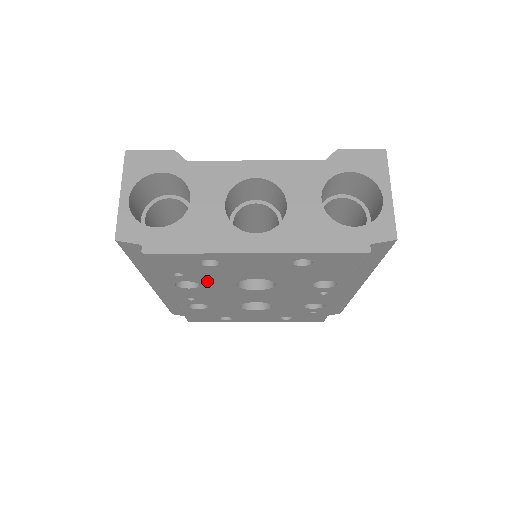
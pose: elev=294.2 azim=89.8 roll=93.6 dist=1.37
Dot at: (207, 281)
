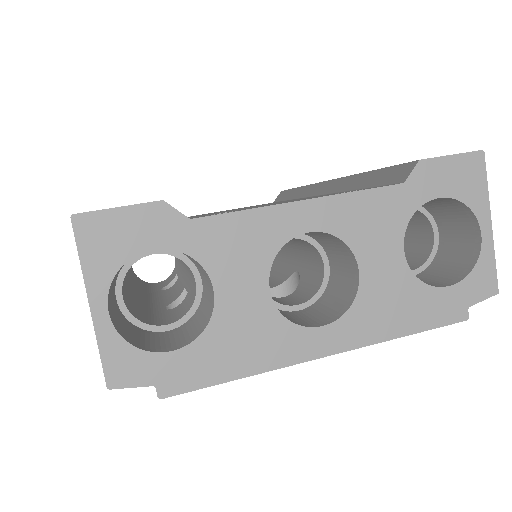
Dot at: occluded
